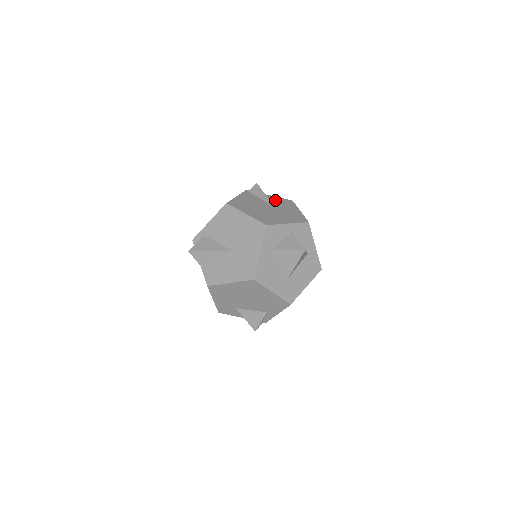
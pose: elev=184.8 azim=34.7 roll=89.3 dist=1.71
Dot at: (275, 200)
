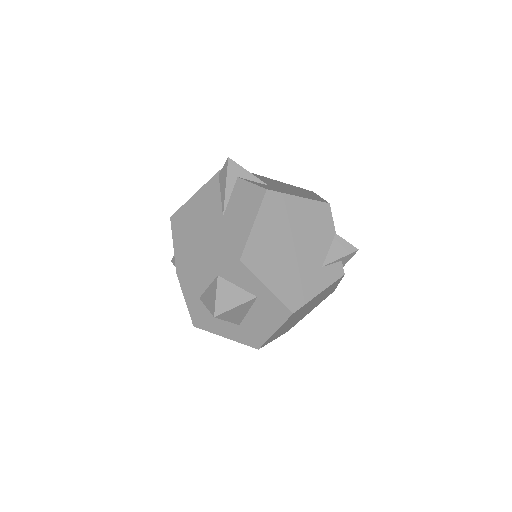
Dot at: (238, 194)
